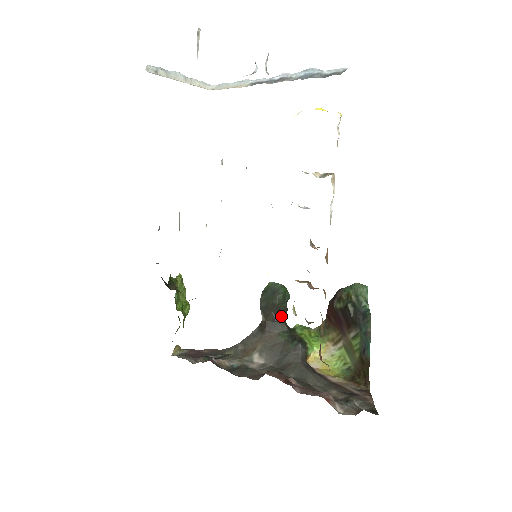
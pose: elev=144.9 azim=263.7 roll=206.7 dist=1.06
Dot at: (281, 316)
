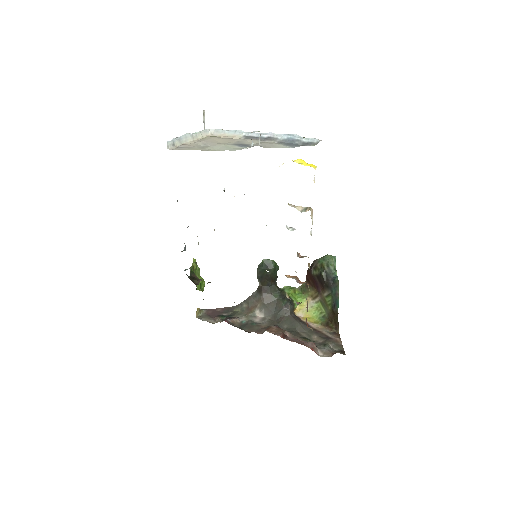
Dot at: (273, 282)
